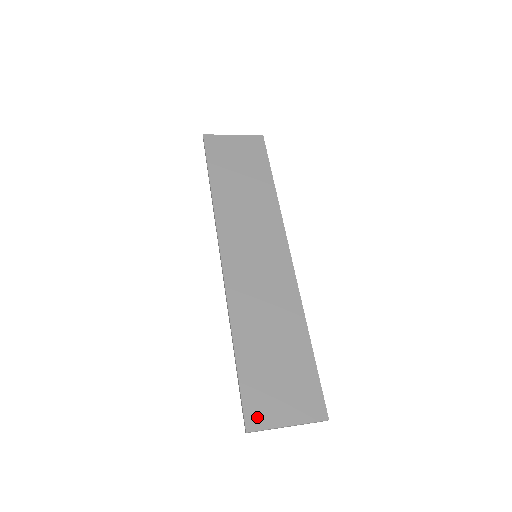
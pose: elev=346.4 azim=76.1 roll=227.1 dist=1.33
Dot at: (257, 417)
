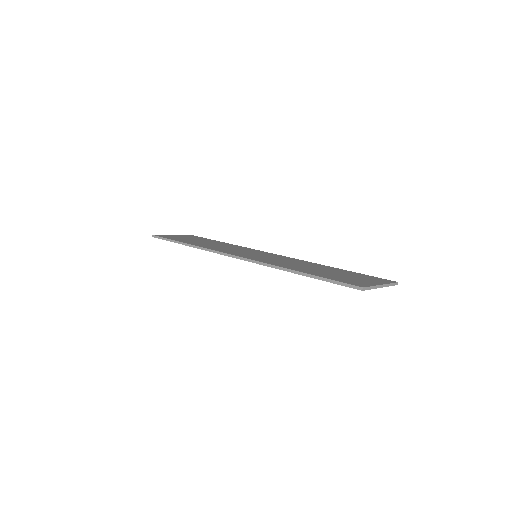
Dot at: (358, 284)
